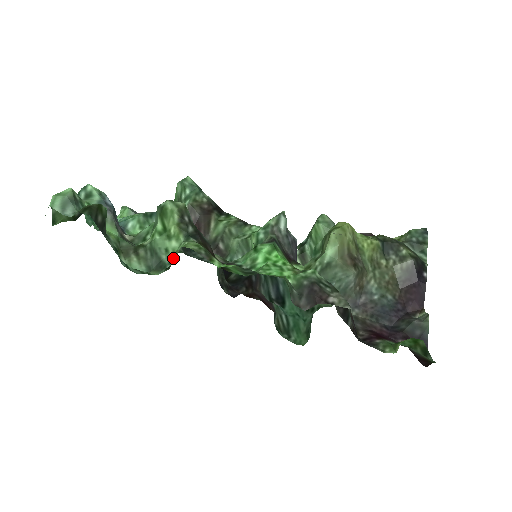
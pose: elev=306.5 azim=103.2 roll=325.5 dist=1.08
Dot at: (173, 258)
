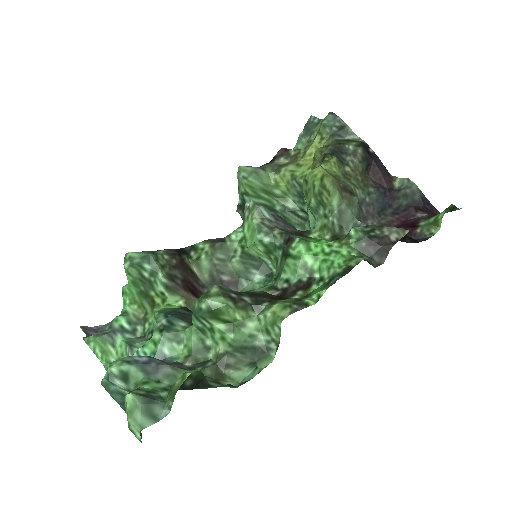
Dot at: (269, 336)
